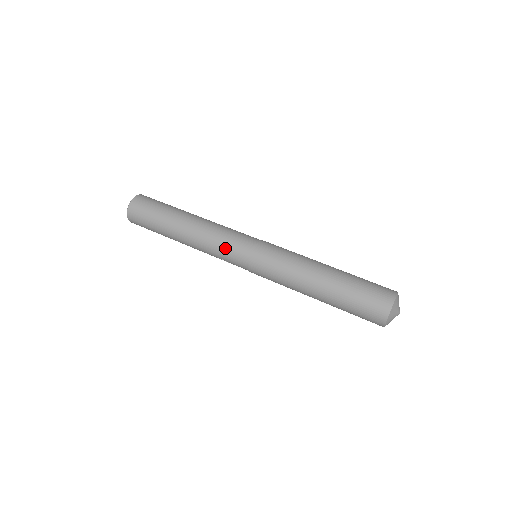
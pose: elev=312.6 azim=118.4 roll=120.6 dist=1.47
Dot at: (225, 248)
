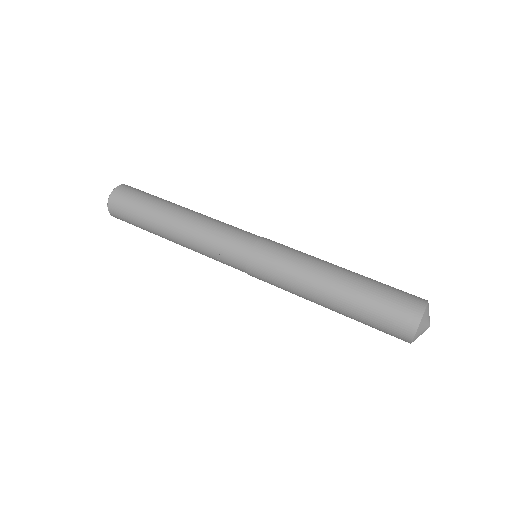
Dot at: (225, 234)
